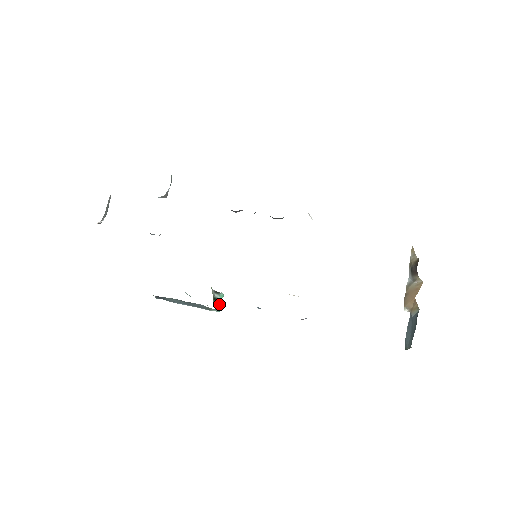
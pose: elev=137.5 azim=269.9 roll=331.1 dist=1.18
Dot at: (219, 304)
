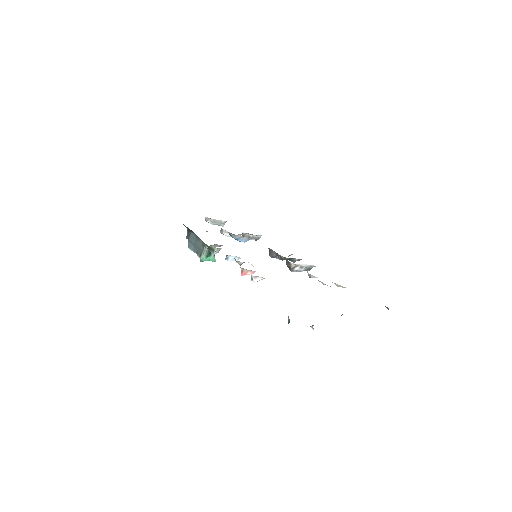
Dot at: (209, 256)
